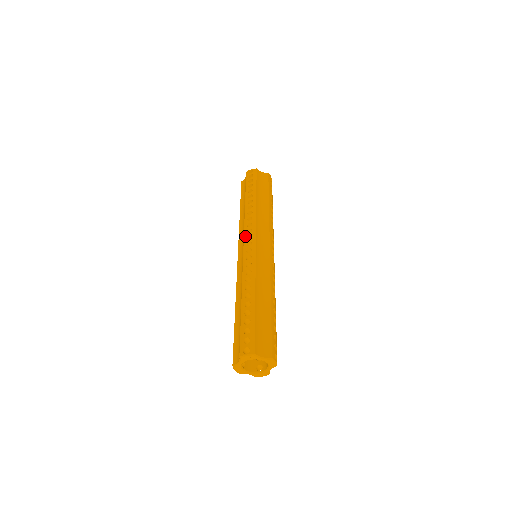
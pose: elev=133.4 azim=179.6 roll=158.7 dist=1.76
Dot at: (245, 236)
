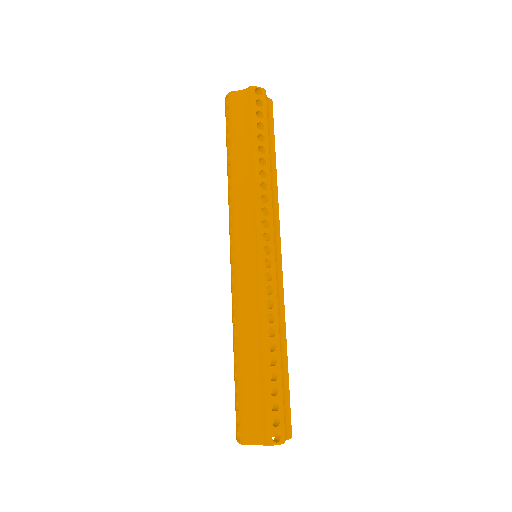
Dot at: occluded
